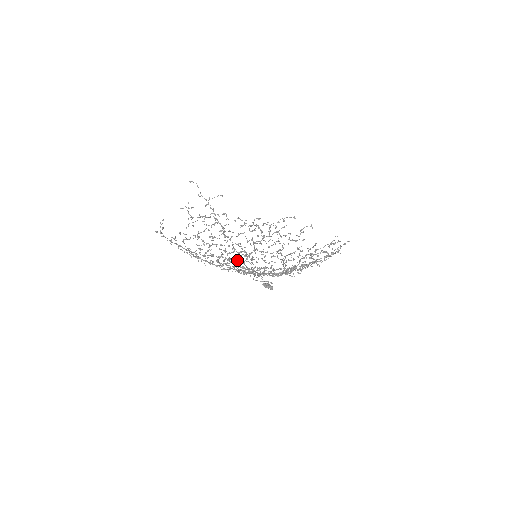
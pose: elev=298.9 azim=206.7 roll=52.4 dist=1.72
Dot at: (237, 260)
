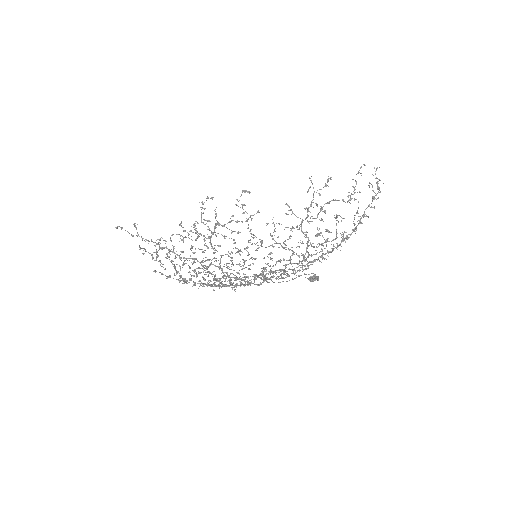
Dot at: (230, 274)
